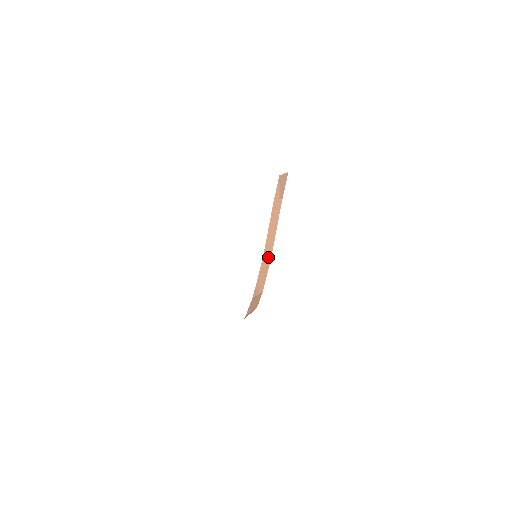
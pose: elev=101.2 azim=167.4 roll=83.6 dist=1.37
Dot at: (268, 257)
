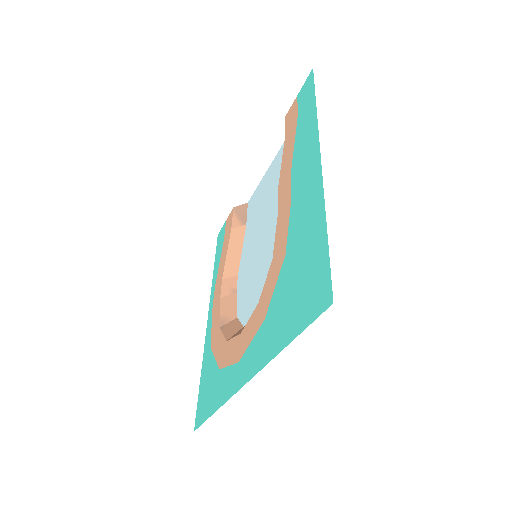
Dot at: (232, 284)
